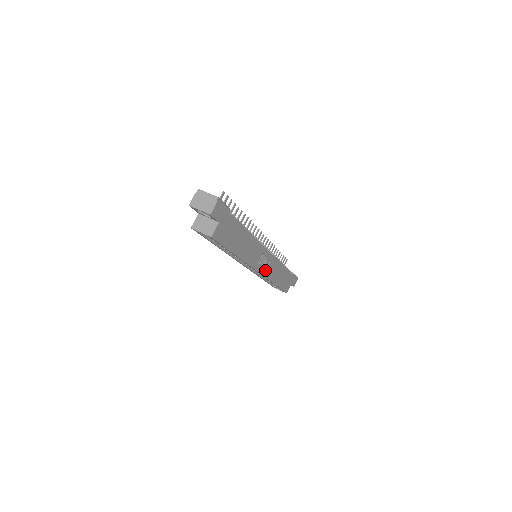
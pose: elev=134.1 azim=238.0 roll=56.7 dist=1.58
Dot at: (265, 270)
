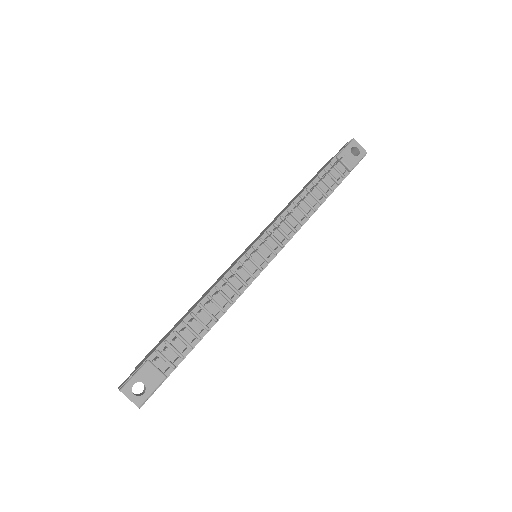
Dot at: occluded
